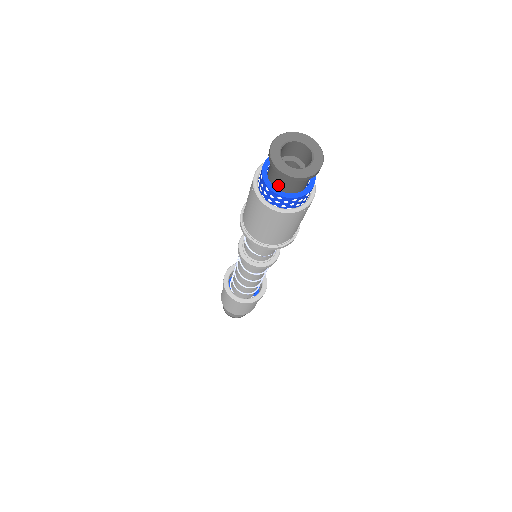
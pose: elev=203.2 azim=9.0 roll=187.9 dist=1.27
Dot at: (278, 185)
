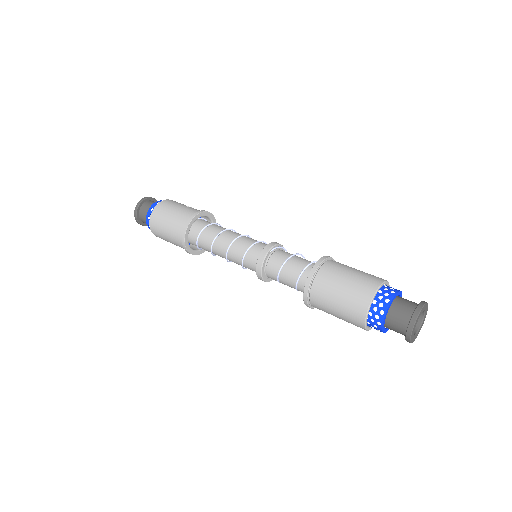
Dot at: (388, 326)
